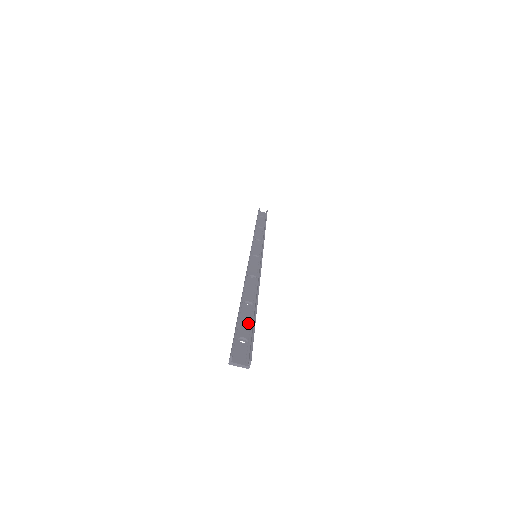
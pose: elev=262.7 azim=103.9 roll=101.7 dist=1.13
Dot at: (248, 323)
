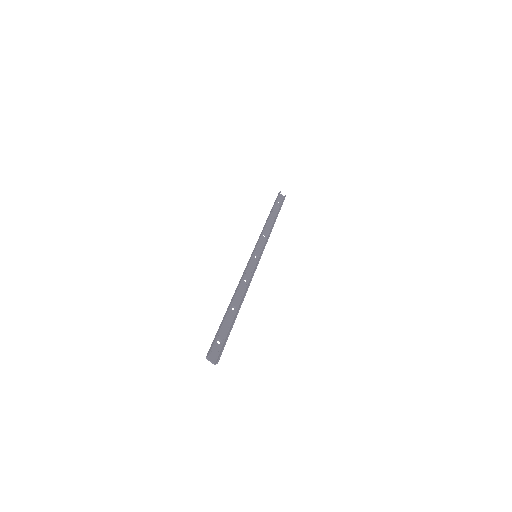
Dot at: (227, 327)
